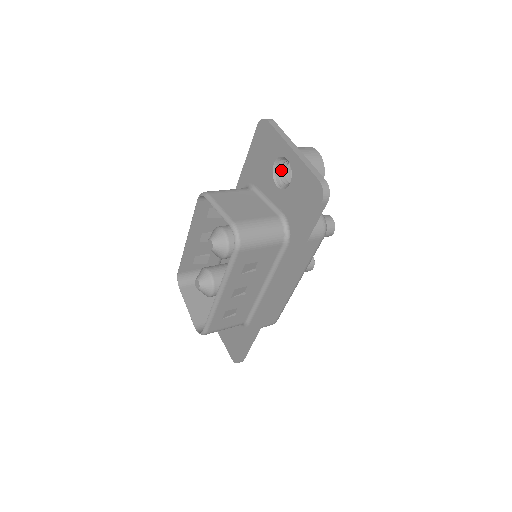
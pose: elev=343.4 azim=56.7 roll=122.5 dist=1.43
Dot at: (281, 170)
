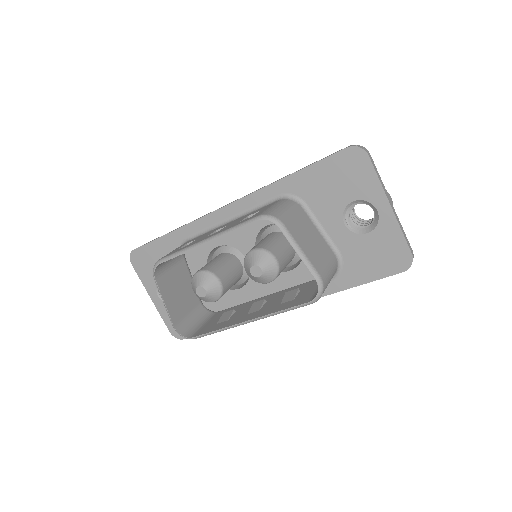
Dot at: occluded
